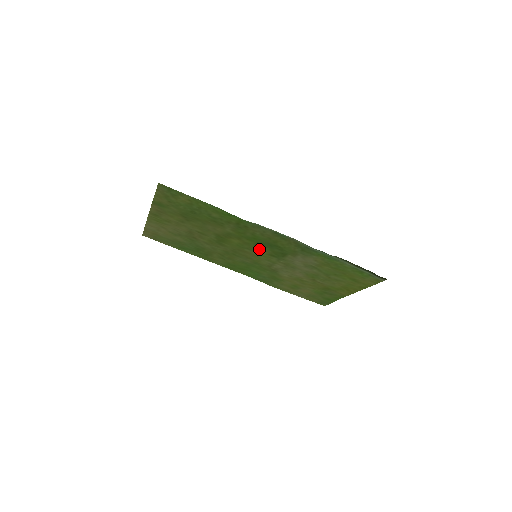
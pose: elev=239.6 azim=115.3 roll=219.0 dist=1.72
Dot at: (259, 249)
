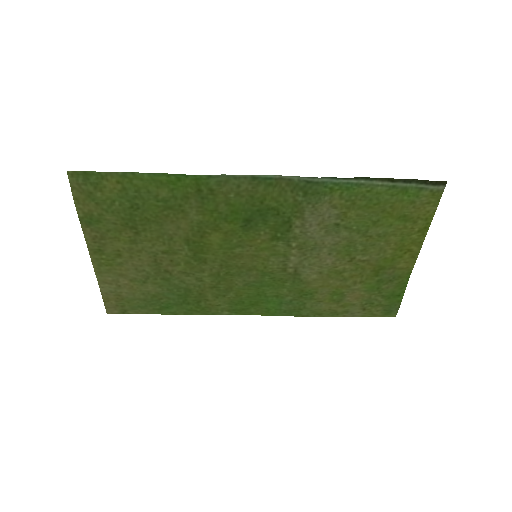
Dot at: (252, 236)
